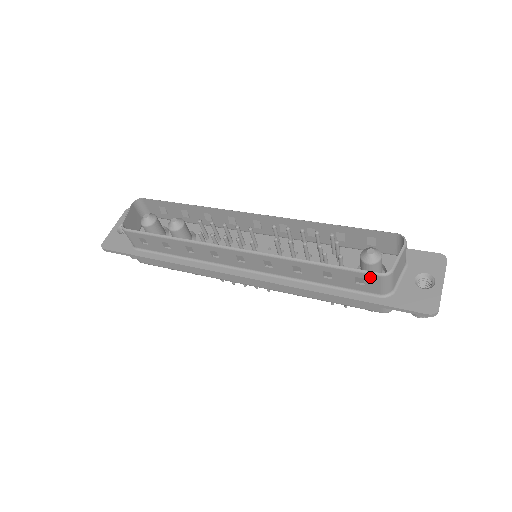
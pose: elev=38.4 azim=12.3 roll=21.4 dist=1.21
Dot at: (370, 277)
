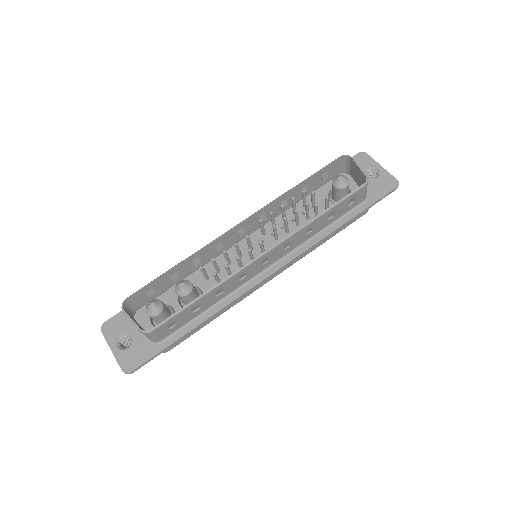
Dot at: (358, 192)
